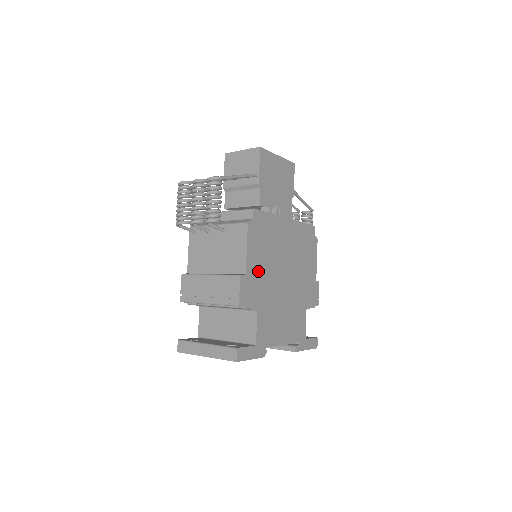
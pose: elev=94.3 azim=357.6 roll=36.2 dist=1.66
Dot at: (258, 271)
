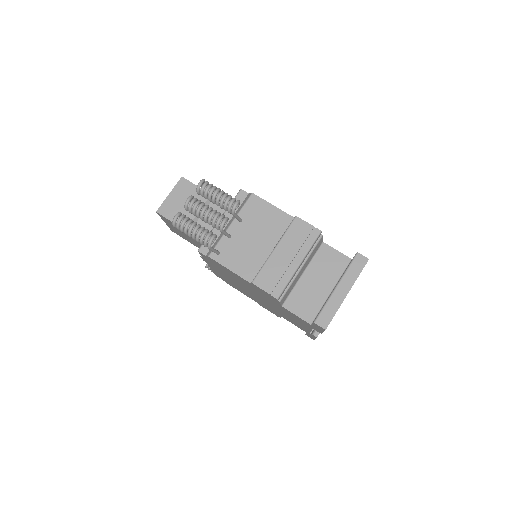
Dot at: occluded
